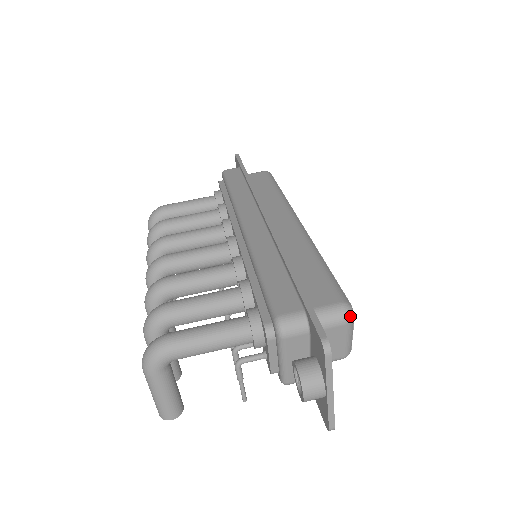
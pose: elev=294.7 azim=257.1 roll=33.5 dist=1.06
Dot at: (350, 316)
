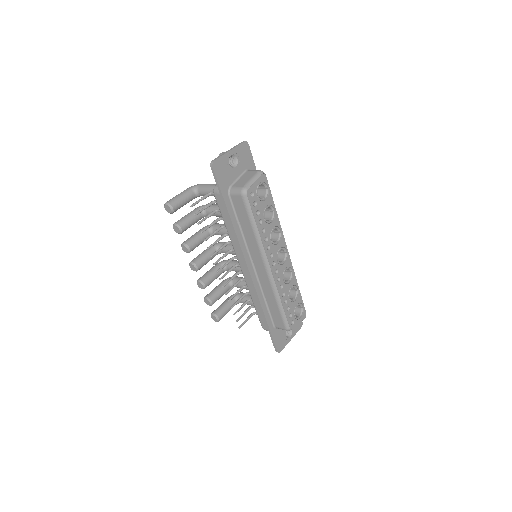
Dot at: (261, 171)
